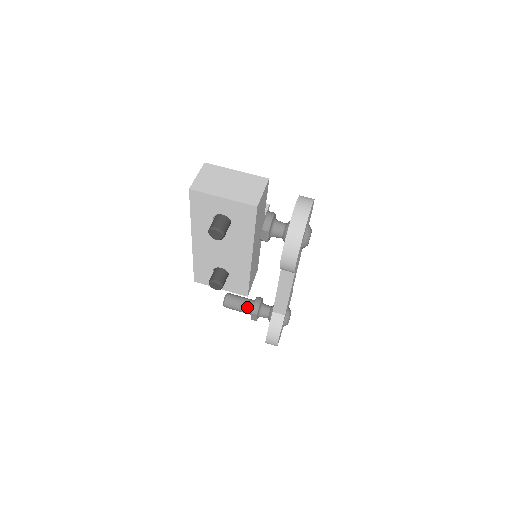
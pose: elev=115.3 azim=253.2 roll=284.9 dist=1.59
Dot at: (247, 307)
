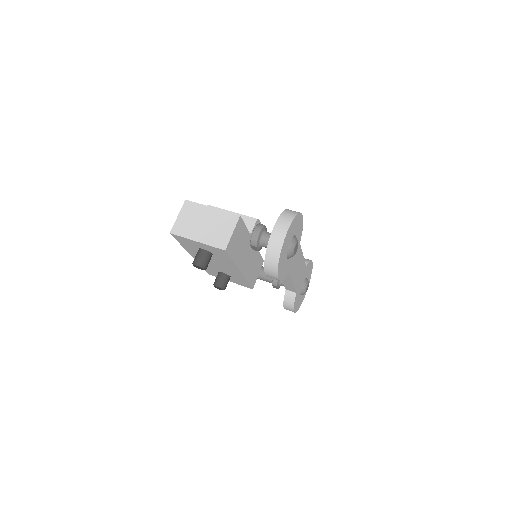
Dot at: (268, 278)
